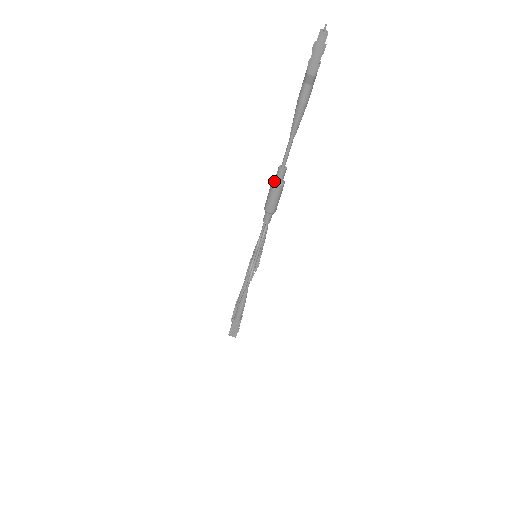
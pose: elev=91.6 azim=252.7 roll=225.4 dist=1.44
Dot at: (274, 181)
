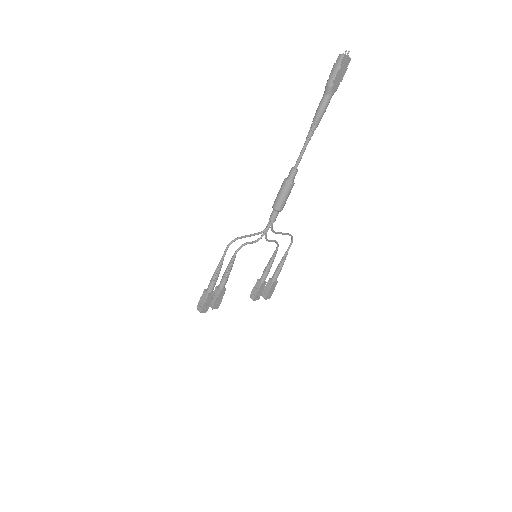
Dot at: (285, 178)
